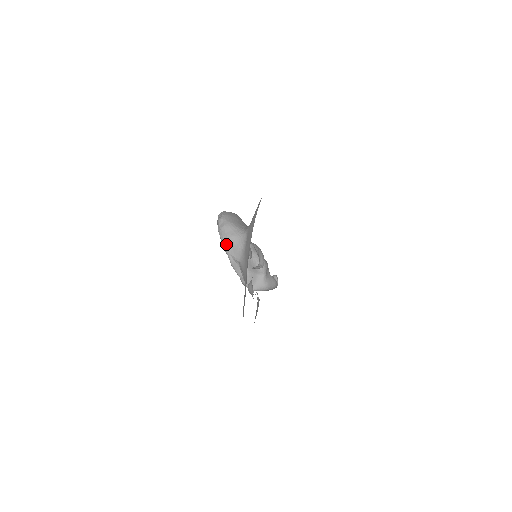
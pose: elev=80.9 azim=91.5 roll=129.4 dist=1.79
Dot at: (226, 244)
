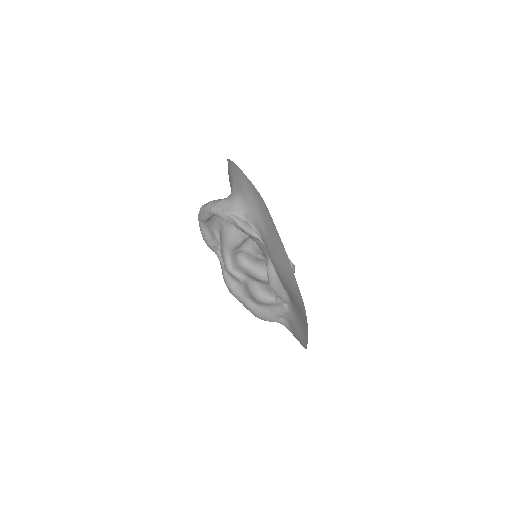
Dot at: (220, 208)
